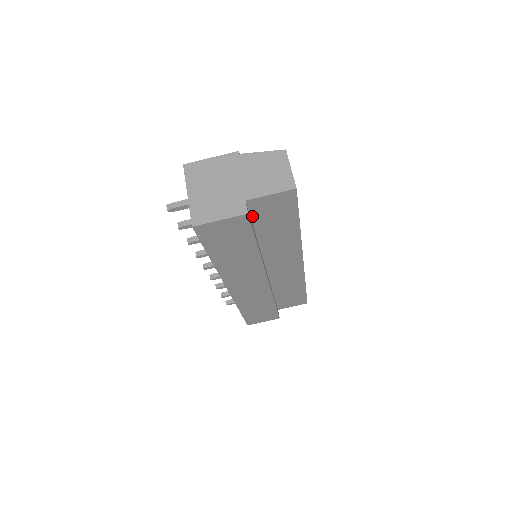
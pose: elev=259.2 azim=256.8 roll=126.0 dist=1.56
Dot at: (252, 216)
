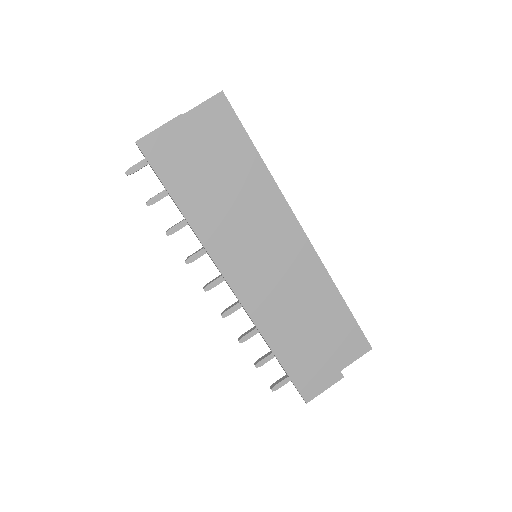
Dot at: (200, 142)
